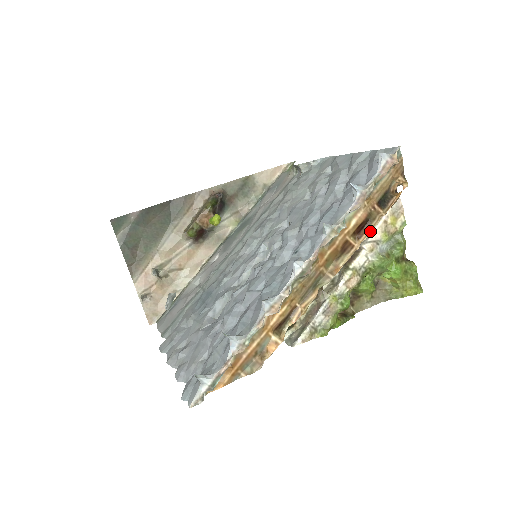
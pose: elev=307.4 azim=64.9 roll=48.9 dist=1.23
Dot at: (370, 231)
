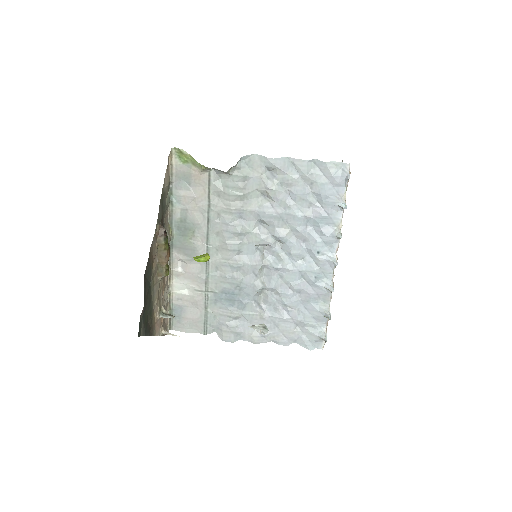
Dot at: occluded
